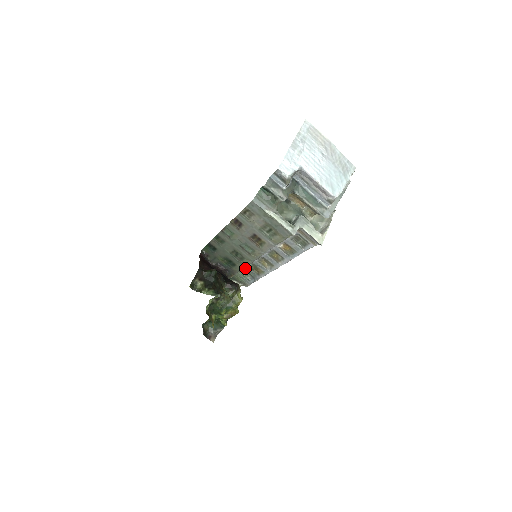
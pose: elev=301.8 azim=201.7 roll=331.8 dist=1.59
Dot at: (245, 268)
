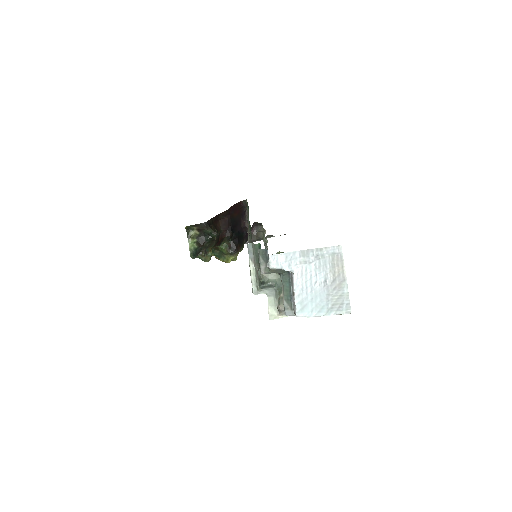
Dot at: (265, 242)
